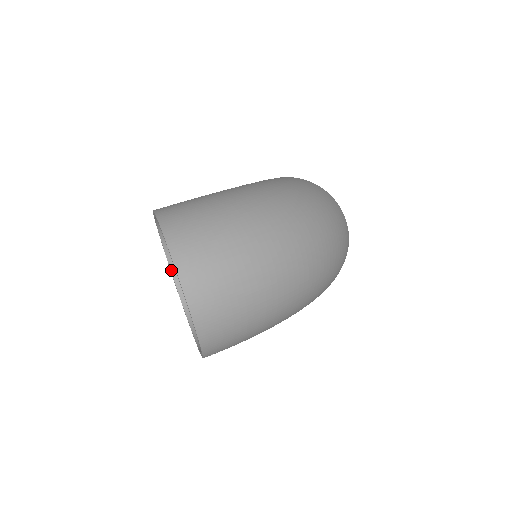
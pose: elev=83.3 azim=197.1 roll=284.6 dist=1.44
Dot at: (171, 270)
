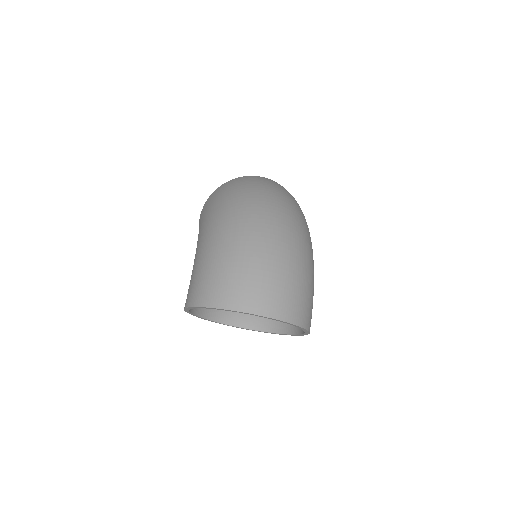
Dot at: (227, 324)
